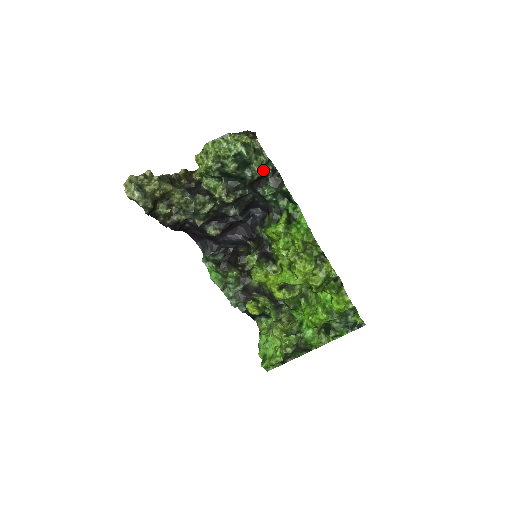
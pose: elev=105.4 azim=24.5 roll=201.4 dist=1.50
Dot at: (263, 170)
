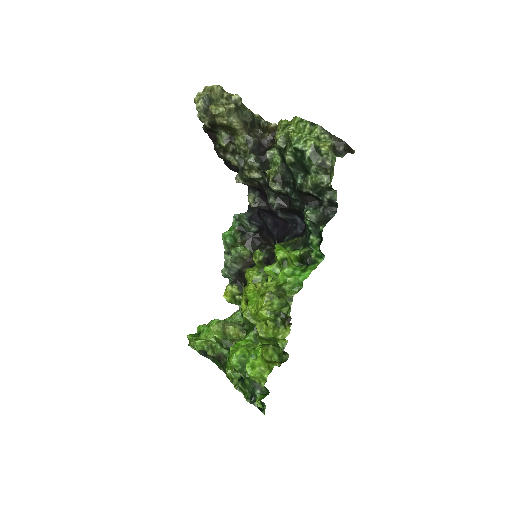
Dot at: (319, 191)
